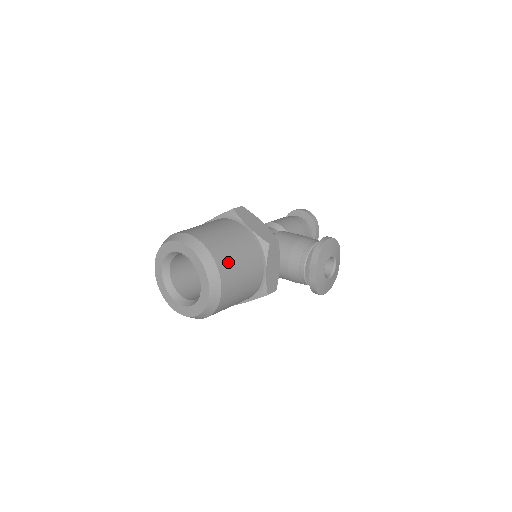
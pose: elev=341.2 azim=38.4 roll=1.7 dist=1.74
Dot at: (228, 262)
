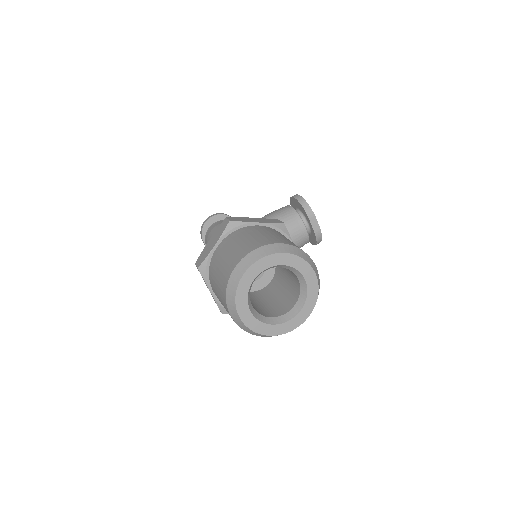
Dot at: occluded
